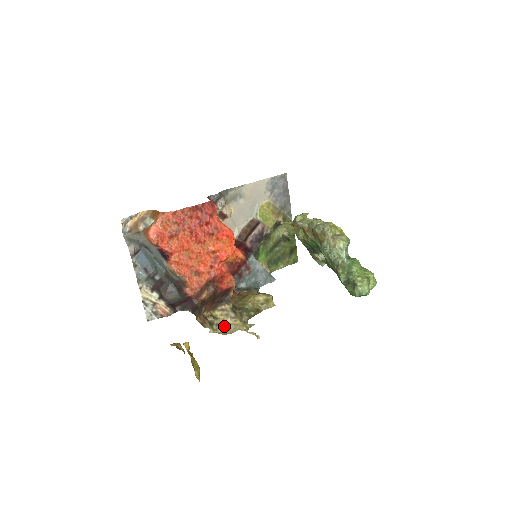
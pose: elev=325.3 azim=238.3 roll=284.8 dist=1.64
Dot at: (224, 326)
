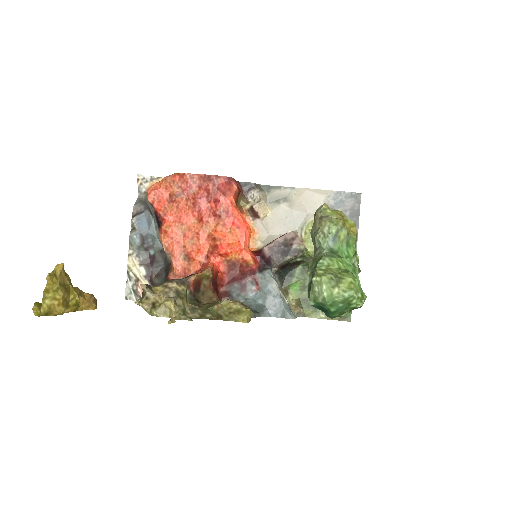
Dot at: (155, 304)
